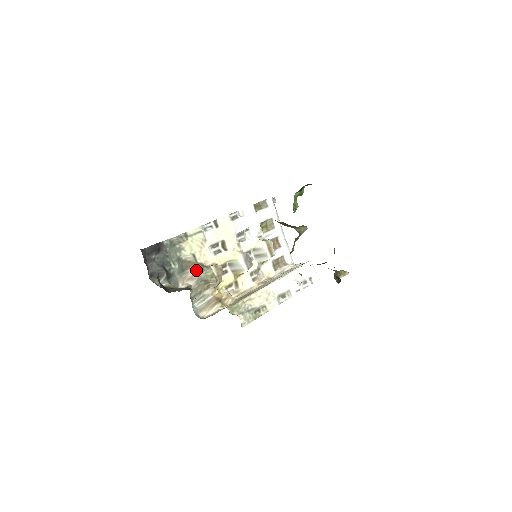
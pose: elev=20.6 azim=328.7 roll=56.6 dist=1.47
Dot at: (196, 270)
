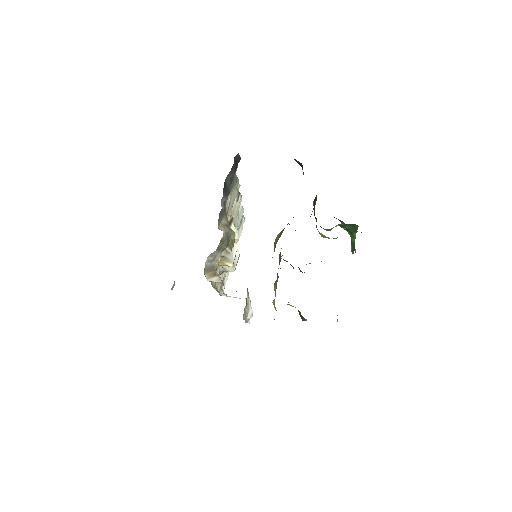
Dot at: (227, 222)
